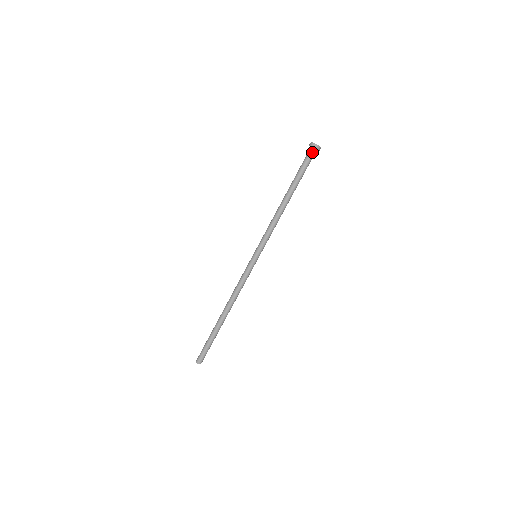
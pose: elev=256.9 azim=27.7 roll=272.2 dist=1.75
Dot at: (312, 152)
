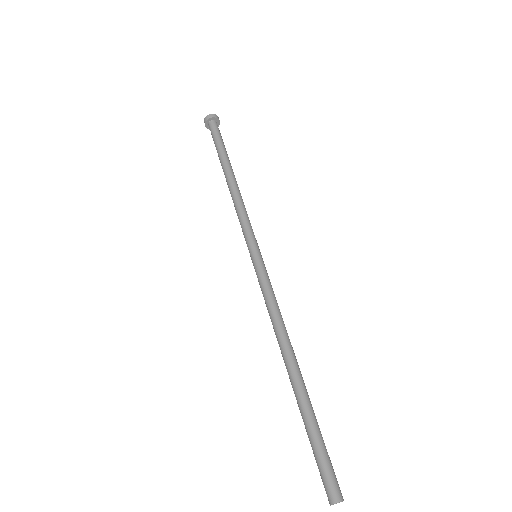
Dot at: (214, 124)
